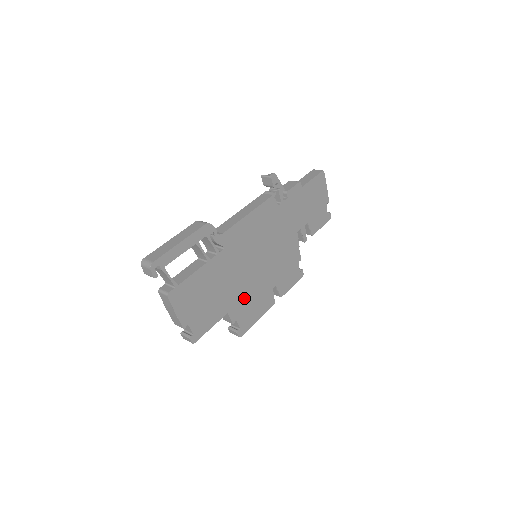
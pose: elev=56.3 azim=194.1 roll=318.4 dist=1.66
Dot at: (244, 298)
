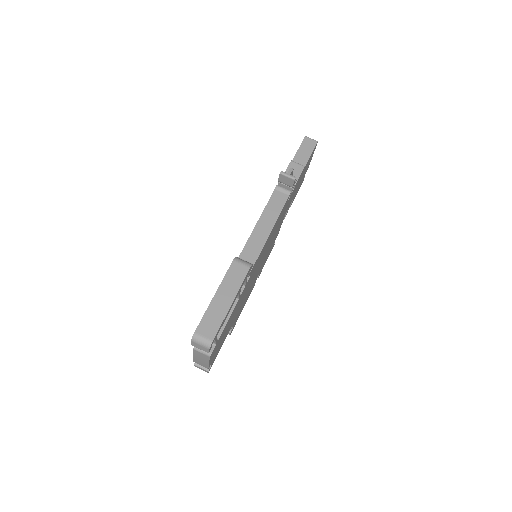
Dot at: occluded
